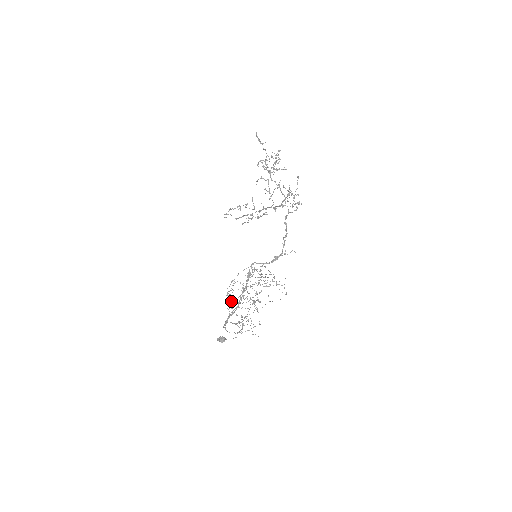
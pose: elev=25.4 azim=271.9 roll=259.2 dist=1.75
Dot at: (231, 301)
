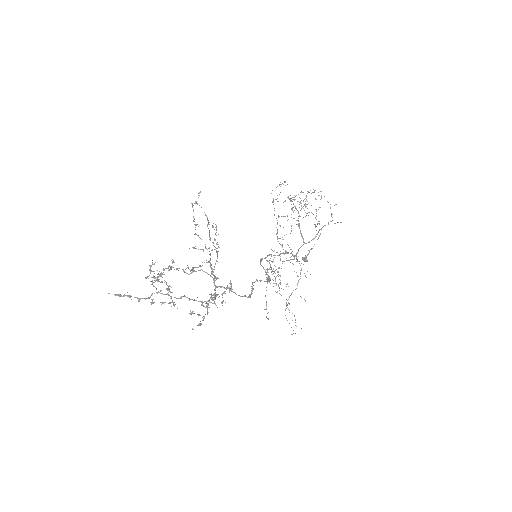
Dot at: occluded
